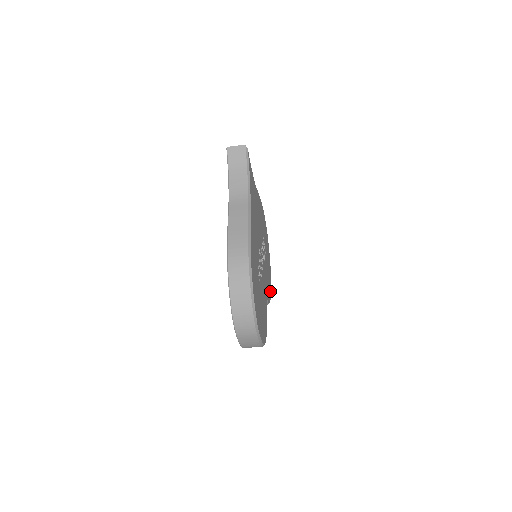
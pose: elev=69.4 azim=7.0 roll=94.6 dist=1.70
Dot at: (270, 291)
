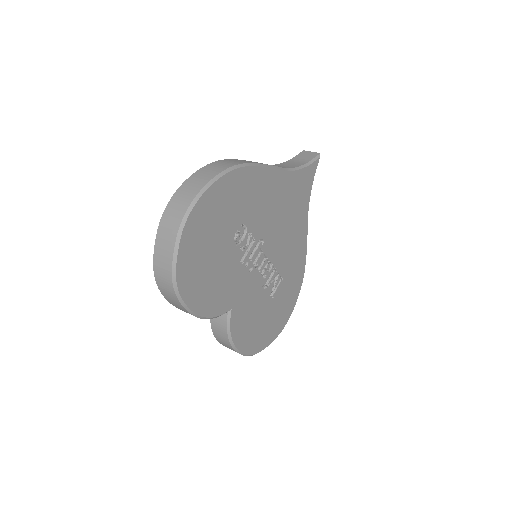
Dot at: (245, 346)
